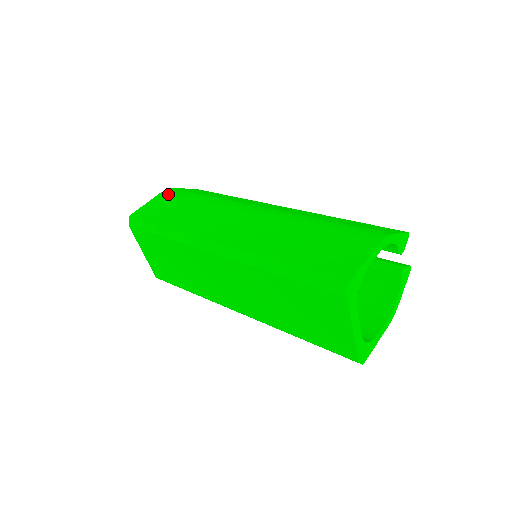
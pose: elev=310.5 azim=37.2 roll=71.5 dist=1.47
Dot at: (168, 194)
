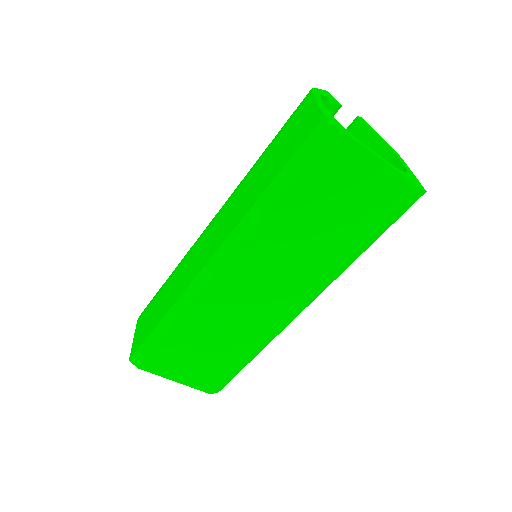
Dot at: (143, 313)
